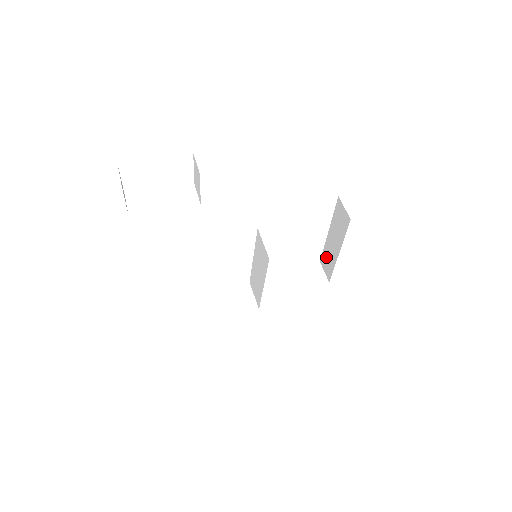
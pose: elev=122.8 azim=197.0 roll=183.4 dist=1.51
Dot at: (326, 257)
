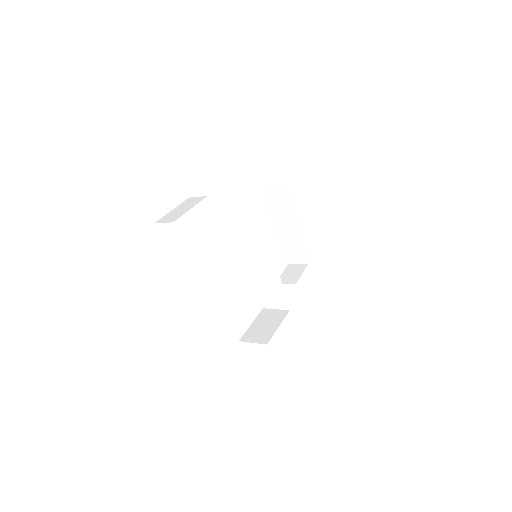
Dot at: (290, 249)
